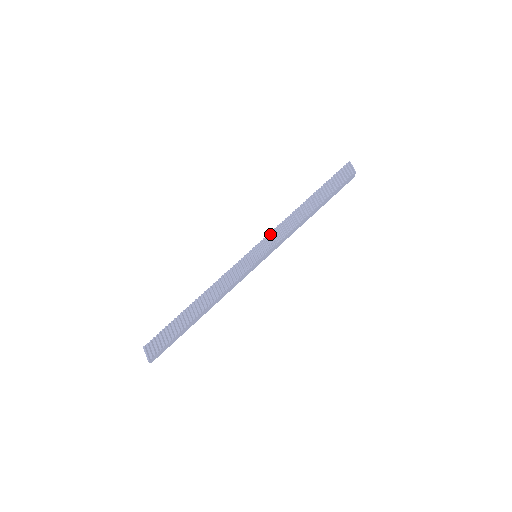
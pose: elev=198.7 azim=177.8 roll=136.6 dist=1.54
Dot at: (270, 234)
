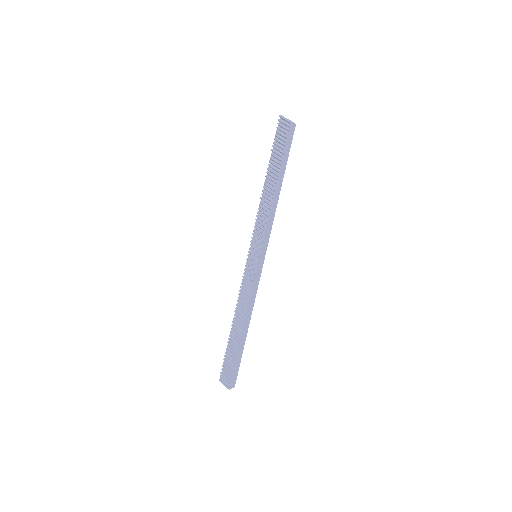
Dot at: (254, 231)
